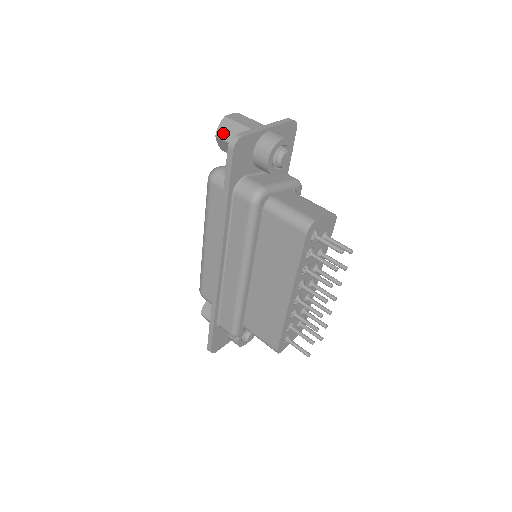
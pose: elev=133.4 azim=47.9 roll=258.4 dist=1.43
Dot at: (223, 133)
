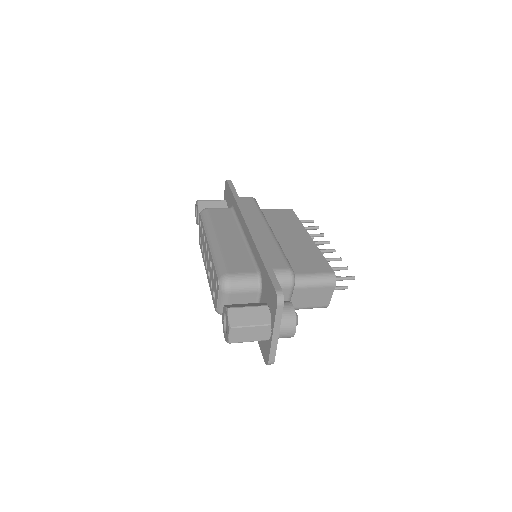
Dot at: (203, 200)
